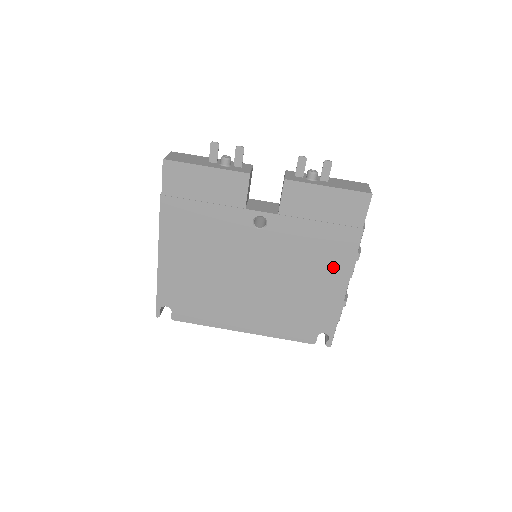
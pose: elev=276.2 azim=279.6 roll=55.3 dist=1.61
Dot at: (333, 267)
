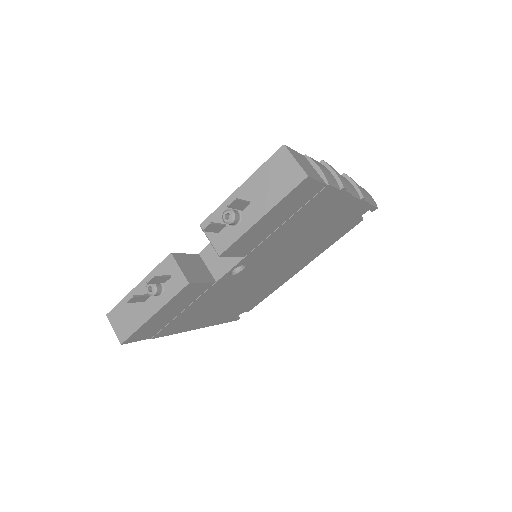
Dot at: (329, 210)
